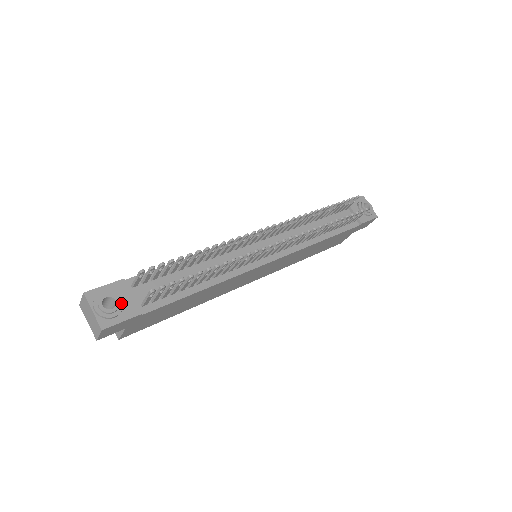
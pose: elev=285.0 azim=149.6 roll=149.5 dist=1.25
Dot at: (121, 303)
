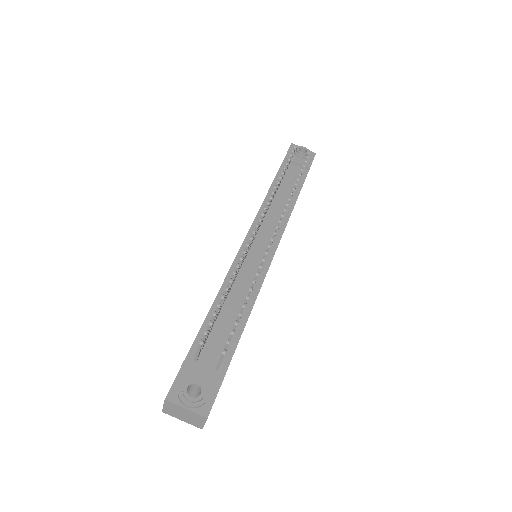
Dot at: (202, 382)
